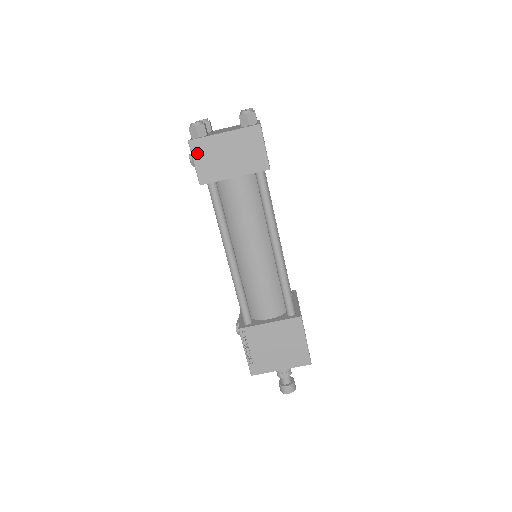
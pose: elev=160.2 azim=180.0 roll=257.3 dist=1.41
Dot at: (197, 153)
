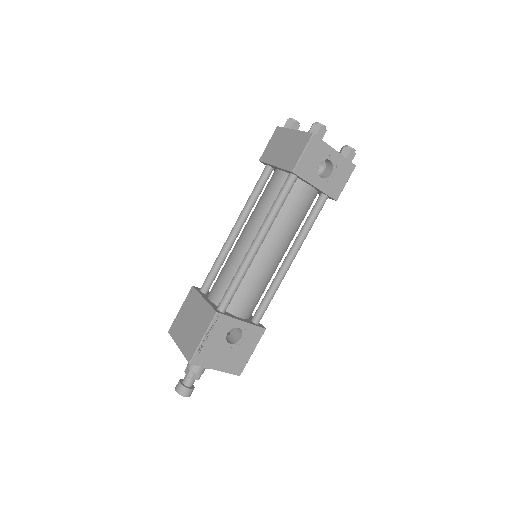
Dot at: (274, 137)
